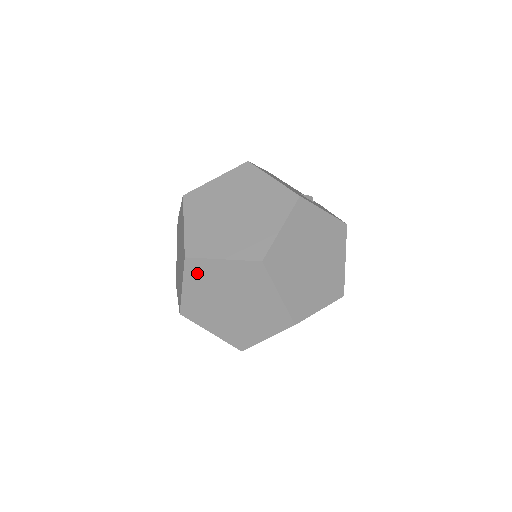
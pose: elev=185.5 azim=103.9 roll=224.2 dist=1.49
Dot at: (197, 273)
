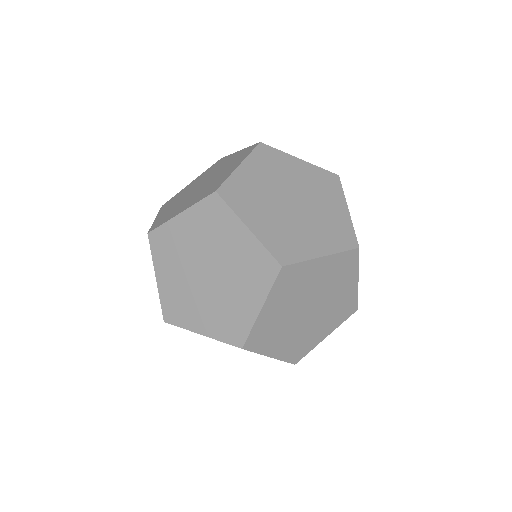
Dot at: occluded
